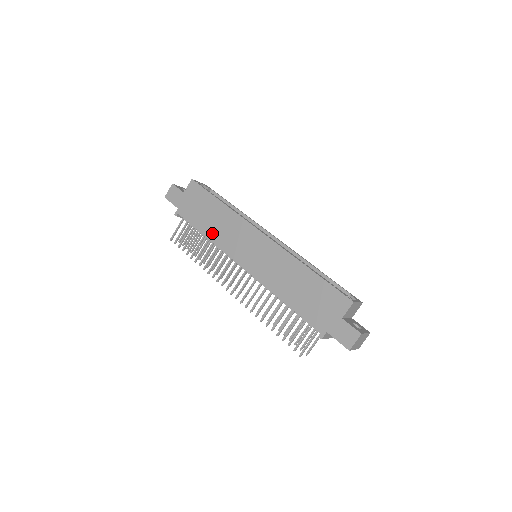
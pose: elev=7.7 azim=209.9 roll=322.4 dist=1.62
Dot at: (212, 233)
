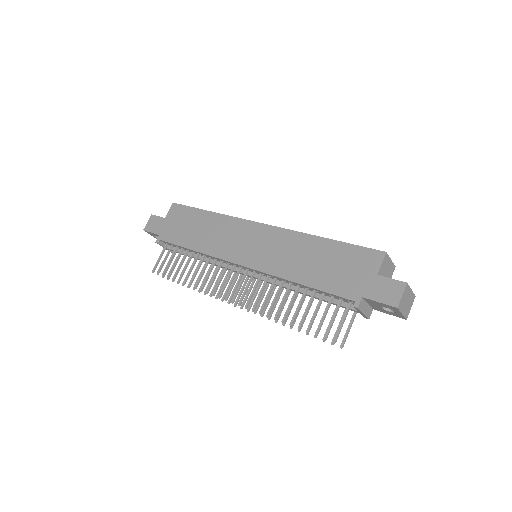
Dot at: (201, 244)
